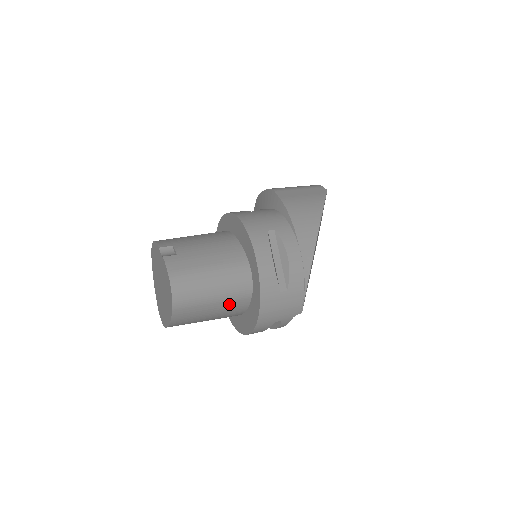
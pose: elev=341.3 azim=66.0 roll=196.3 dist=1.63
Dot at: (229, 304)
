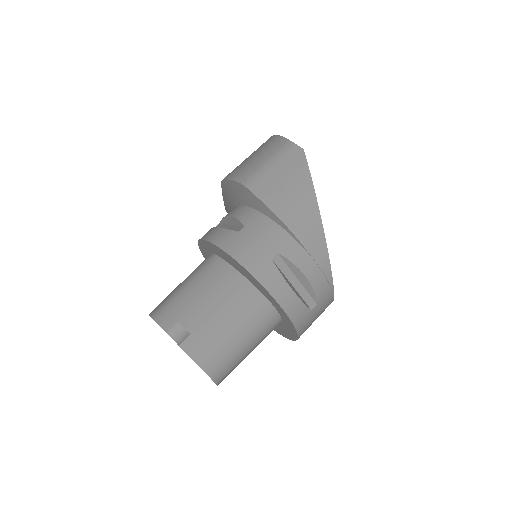
Dot at: (263, 339)
